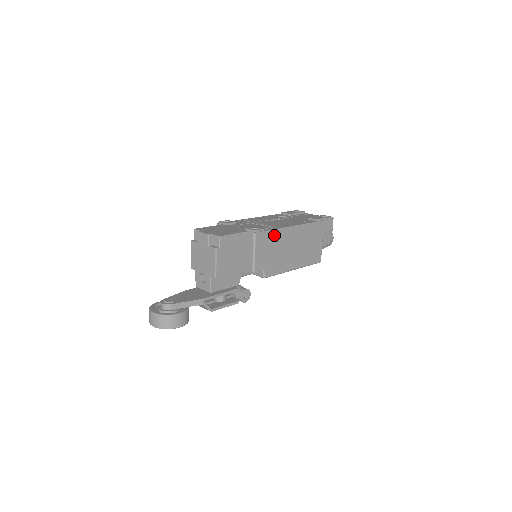
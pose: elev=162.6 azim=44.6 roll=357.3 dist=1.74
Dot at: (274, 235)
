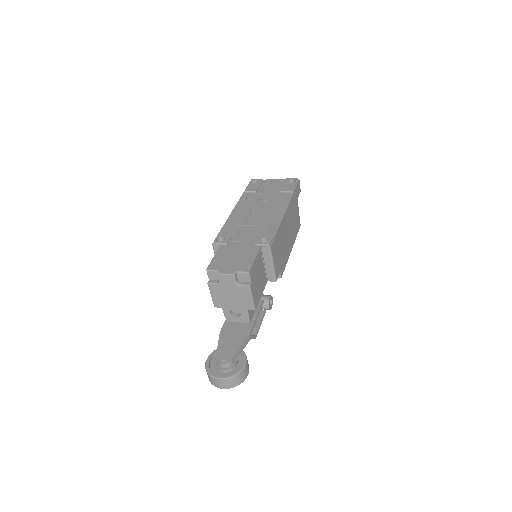
Dot at: (278, 235)
